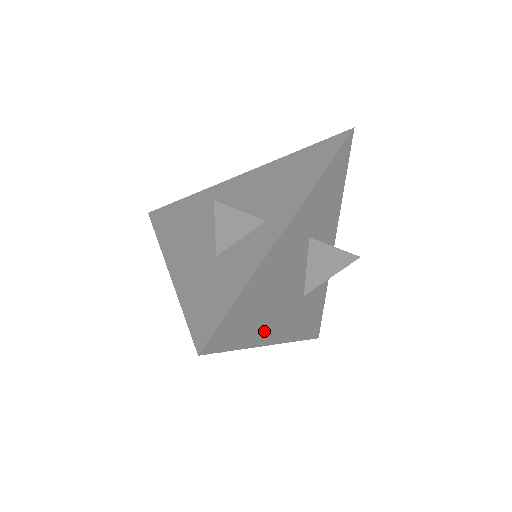
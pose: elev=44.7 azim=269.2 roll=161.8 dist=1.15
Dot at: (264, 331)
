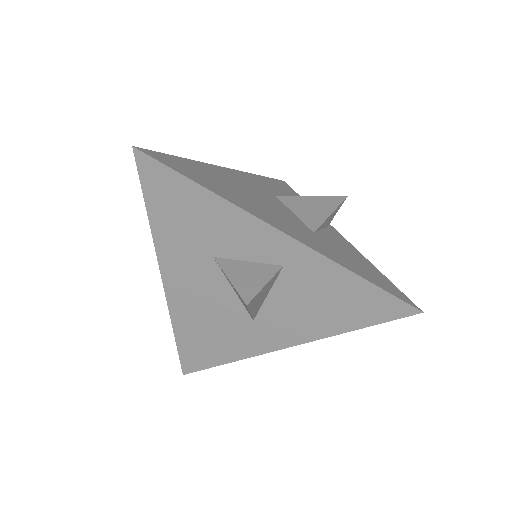
Dot at: (248, 207)
